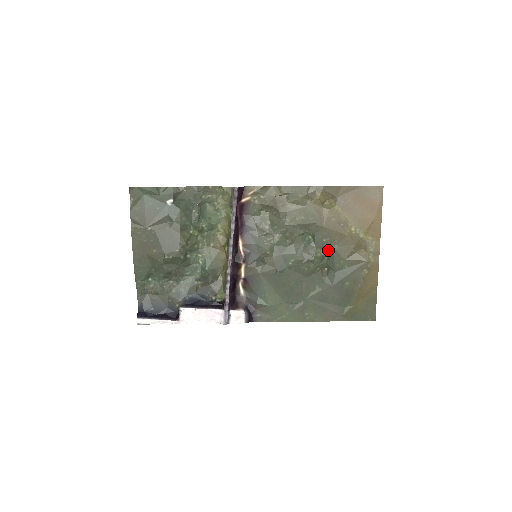
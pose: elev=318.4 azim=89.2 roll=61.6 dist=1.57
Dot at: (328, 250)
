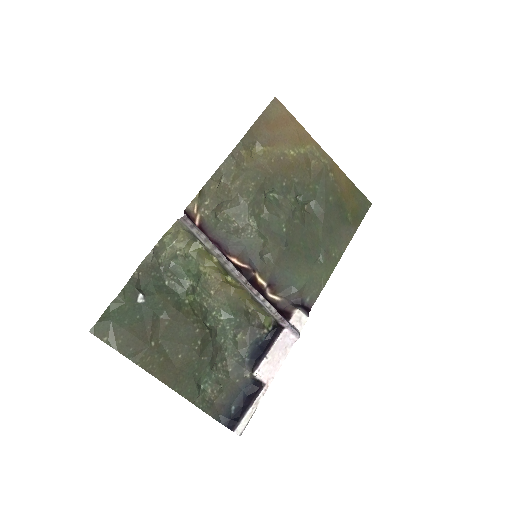
Dot at: (294, 189)
